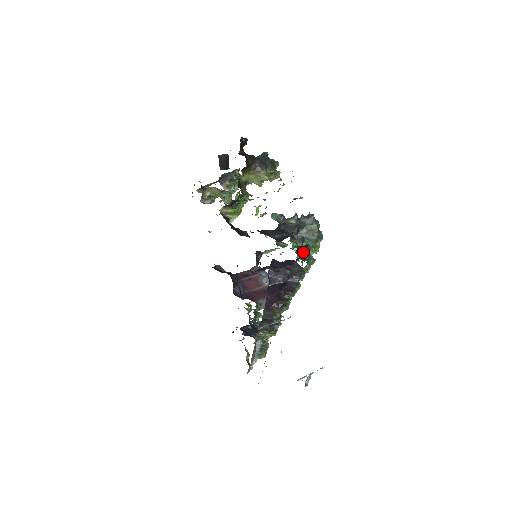
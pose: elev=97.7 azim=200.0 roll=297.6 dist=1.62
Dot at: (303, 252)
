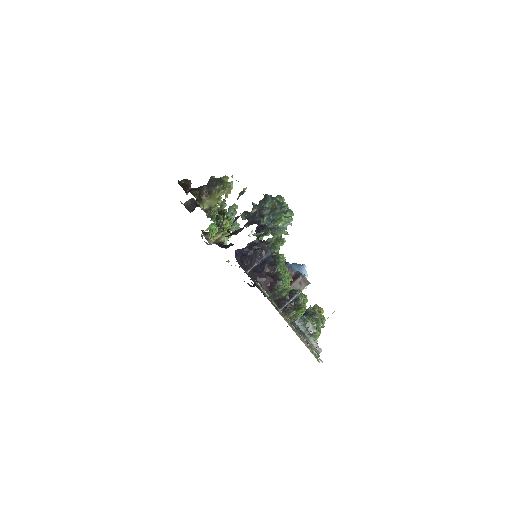
Dot at: (266, 228)
